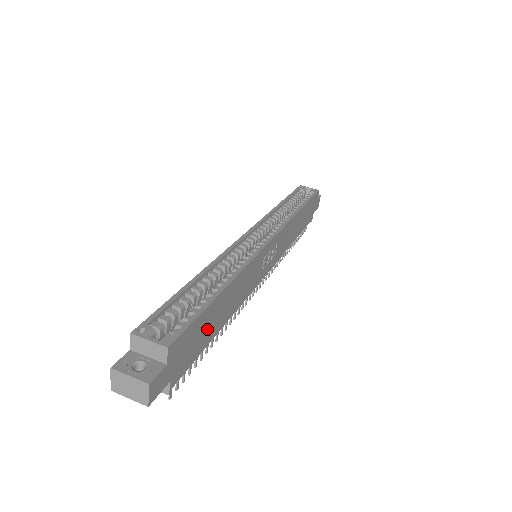
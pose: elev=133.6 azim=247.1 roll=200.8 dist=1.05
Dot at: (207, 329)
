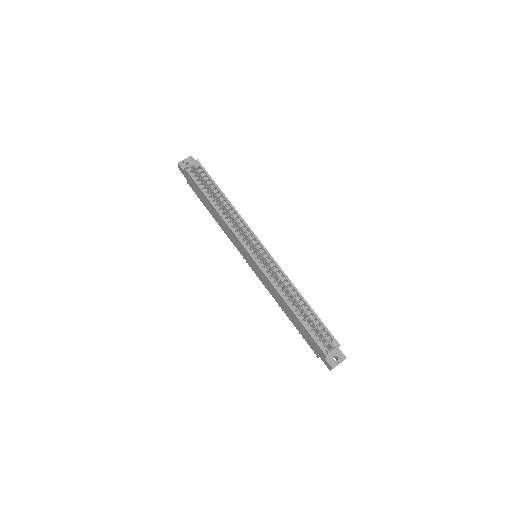
Dot at: occluded
